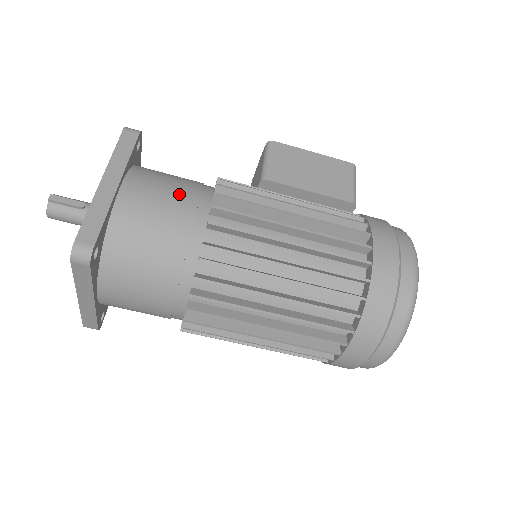
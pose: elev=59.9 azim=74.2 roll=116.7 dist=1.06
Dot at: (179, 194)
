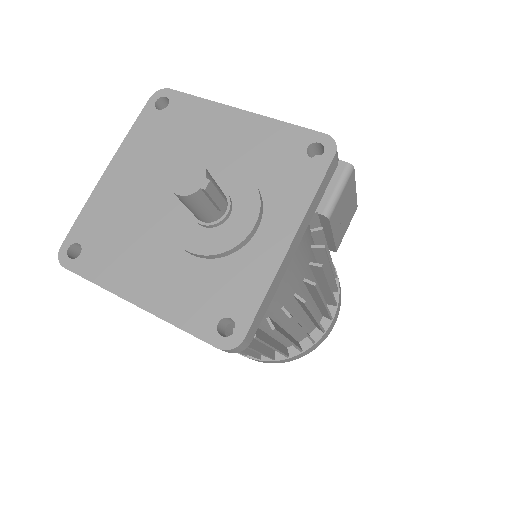
Dot at: (305, 254)
